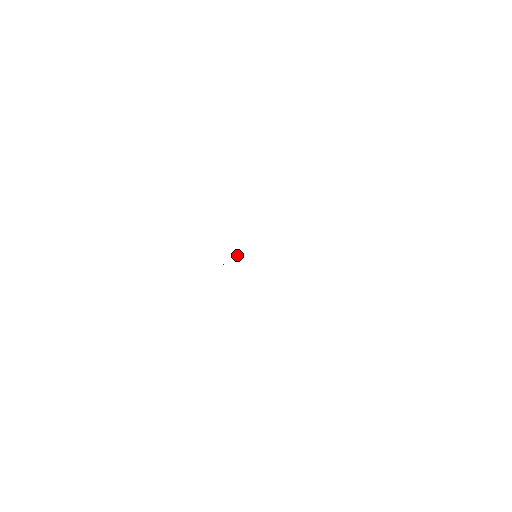
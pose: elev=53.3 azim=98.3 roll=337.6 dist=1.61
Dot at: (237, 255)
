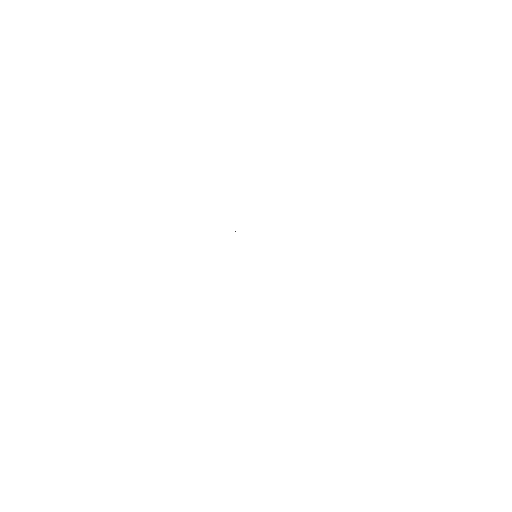
Dot at: occluded
